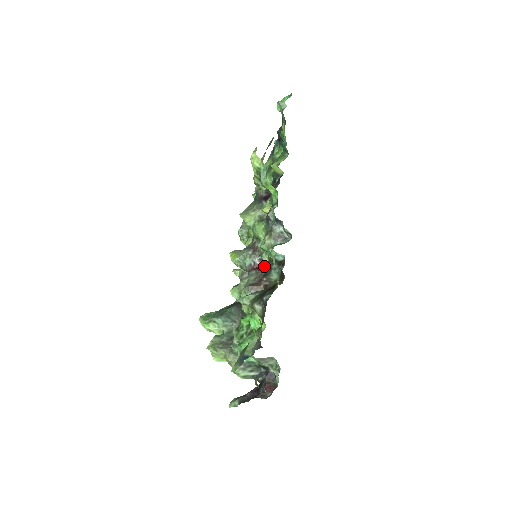
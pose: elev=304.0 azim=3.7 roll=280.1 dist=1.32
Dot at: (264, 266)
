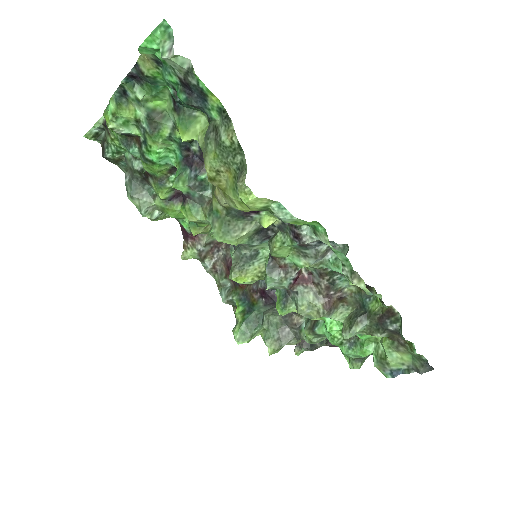
Dot at: (304, 273)
